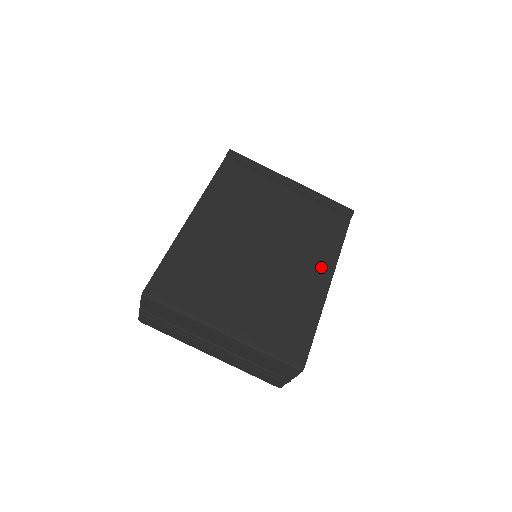
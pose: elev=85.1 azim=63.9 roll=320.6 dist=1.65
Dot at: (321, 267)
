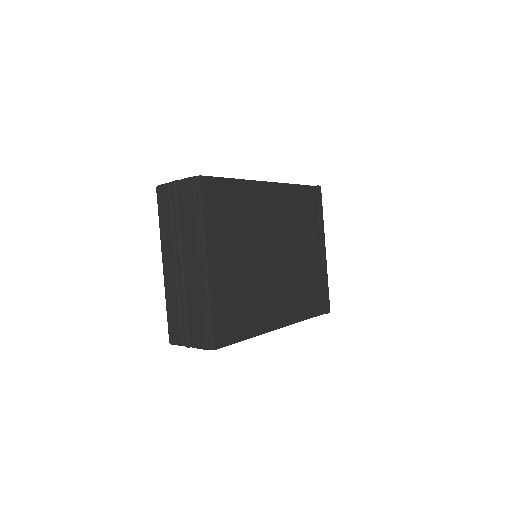
Dot at: (285, 313)
